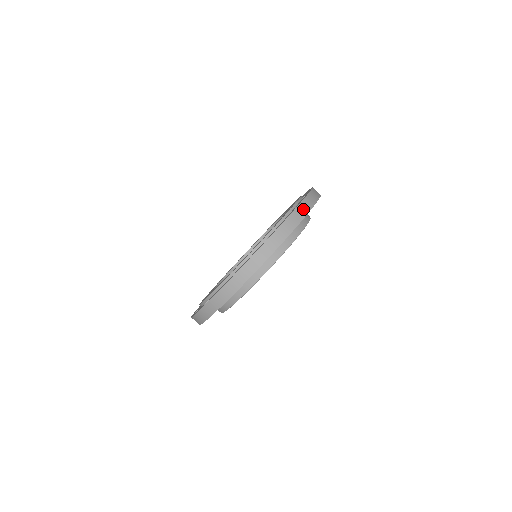
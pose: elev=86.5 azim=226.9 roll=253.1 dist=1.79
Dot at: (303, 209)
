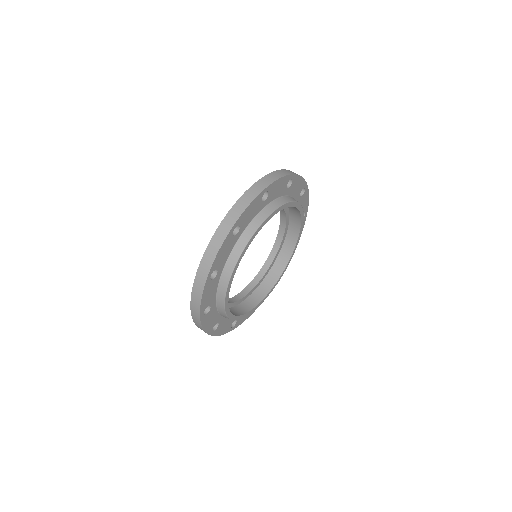
Dot at: (288, 172)
